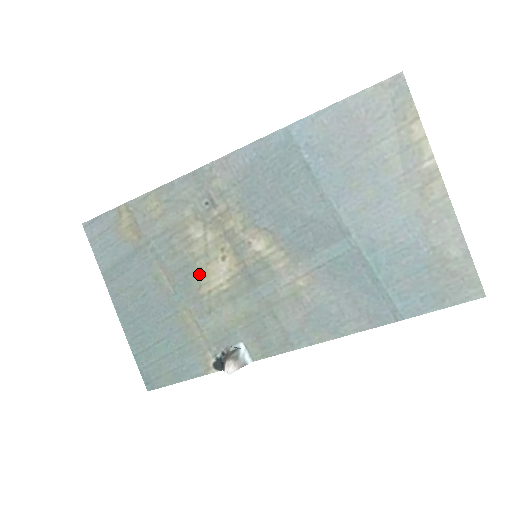
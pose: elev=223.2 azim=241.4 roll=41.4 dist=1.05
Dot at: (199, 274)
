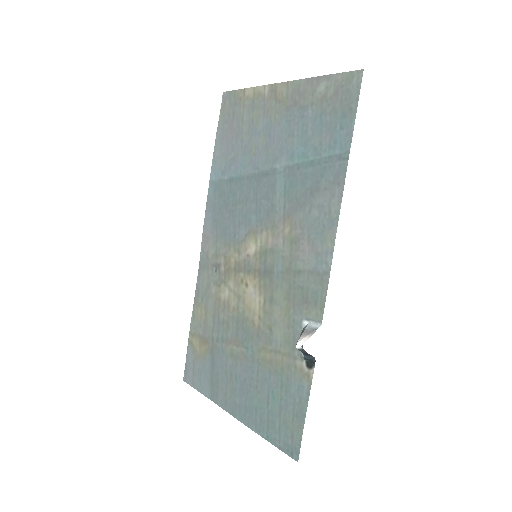
Dot at: (246, 315)
